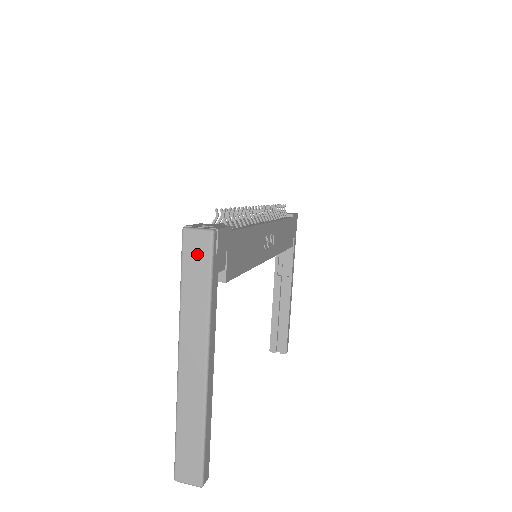
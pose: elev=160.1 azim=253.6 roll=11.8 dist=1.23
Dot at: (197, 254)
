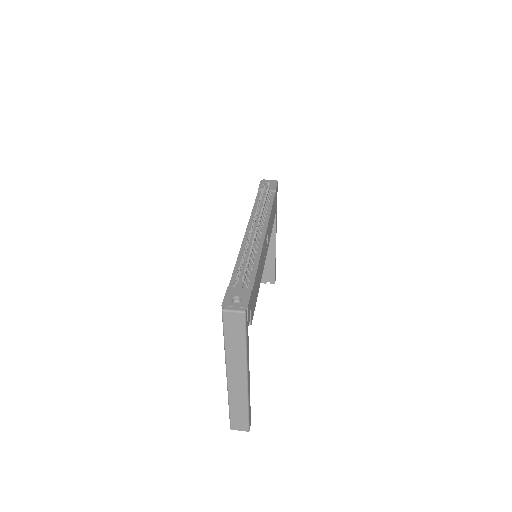
Dot at: (235, 325)
